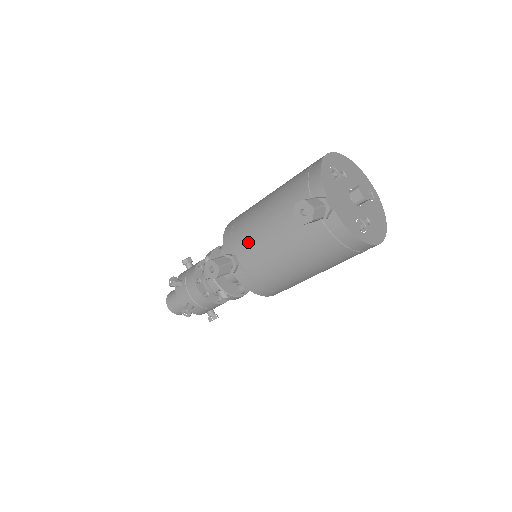
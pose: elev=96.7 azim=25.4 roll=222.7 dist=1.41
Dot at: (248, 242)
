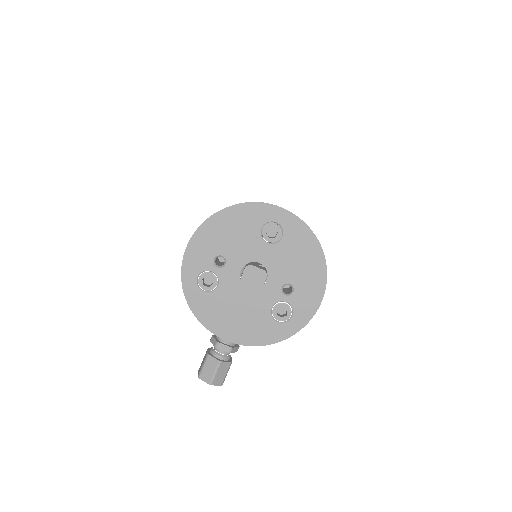
Dot at: occluded
